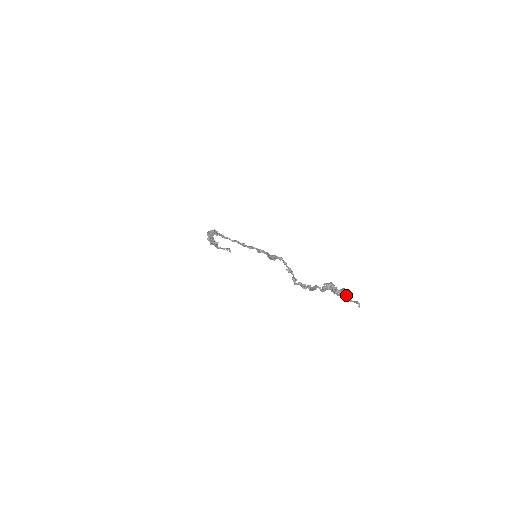
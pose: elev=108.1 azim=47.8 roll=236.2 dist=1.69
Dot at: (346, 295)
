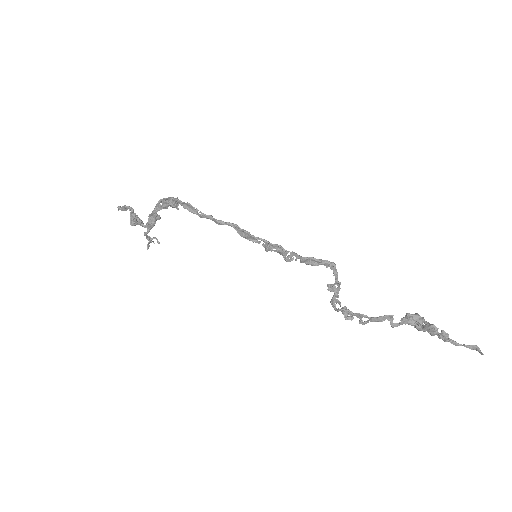
Dot at: (444, 335)
